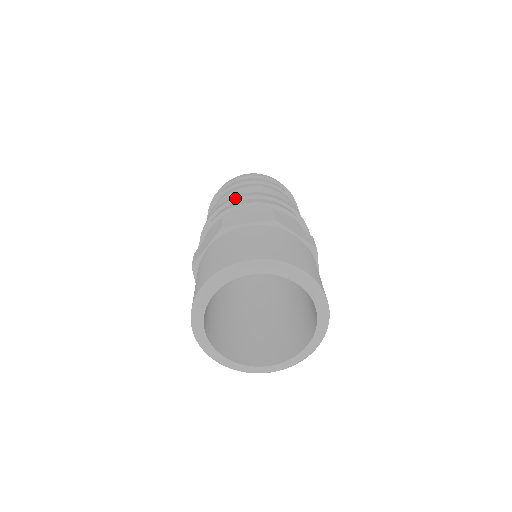
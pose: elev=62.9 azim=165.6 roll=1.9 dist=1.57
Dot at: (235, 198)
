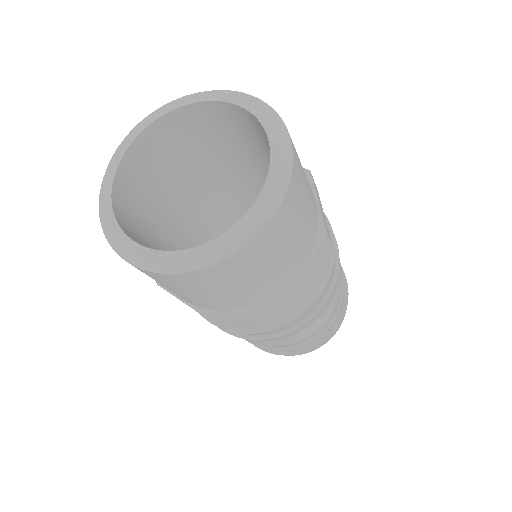
Dot at: occluded
